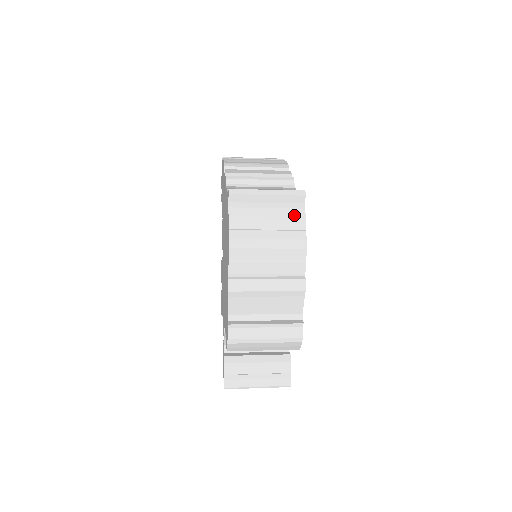
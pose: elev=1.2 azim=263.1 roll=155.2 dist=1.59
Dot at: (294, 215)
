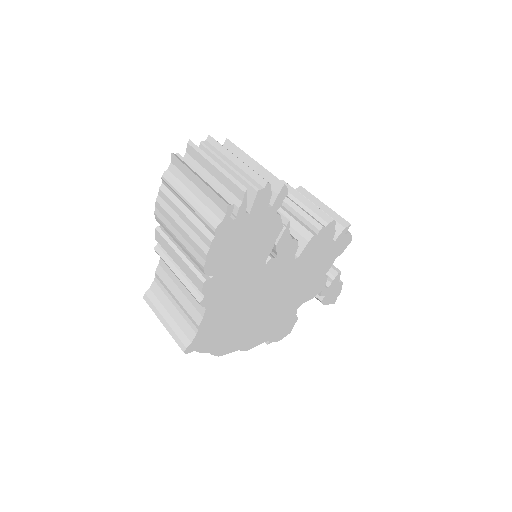
Dot at: occluded
